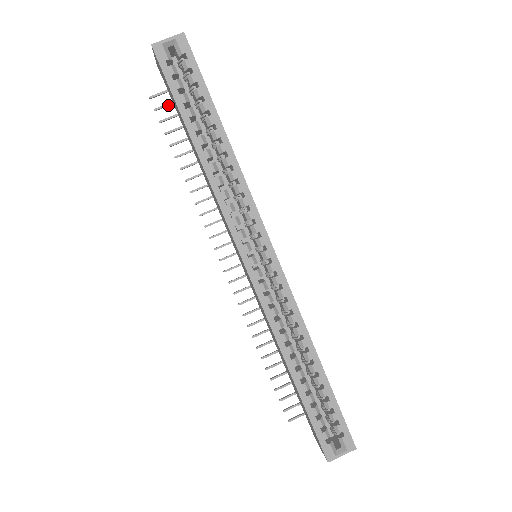
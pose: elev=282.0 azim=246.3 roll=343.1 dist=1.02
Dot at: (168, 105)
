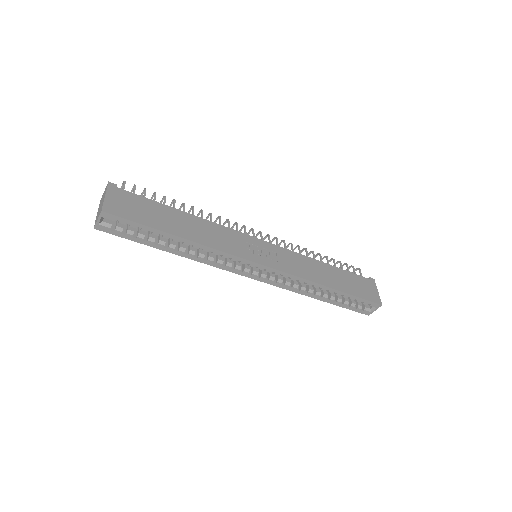
Dot at: occluded
